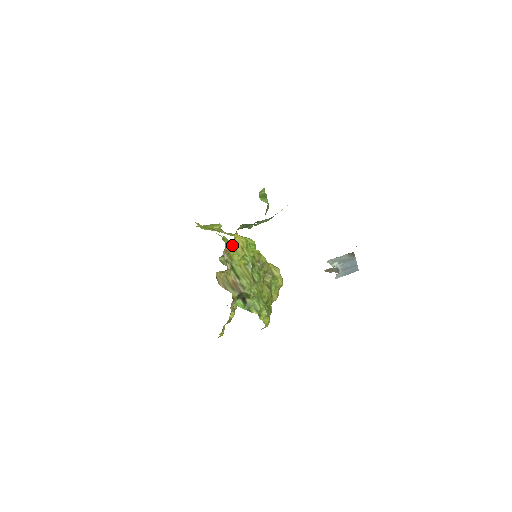
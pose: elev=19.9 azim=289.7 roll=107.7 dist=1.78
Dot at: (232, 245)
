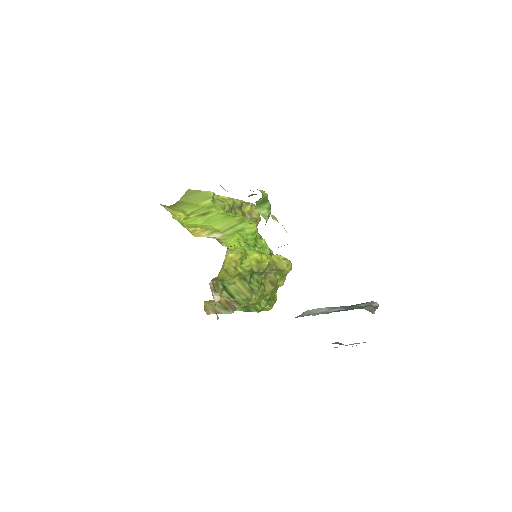
Dot at: (221, 271)
